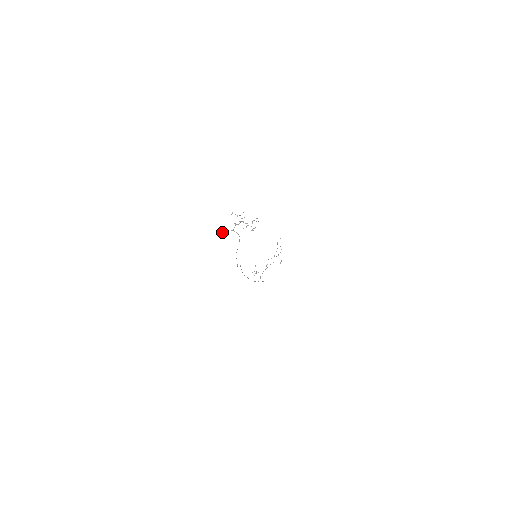
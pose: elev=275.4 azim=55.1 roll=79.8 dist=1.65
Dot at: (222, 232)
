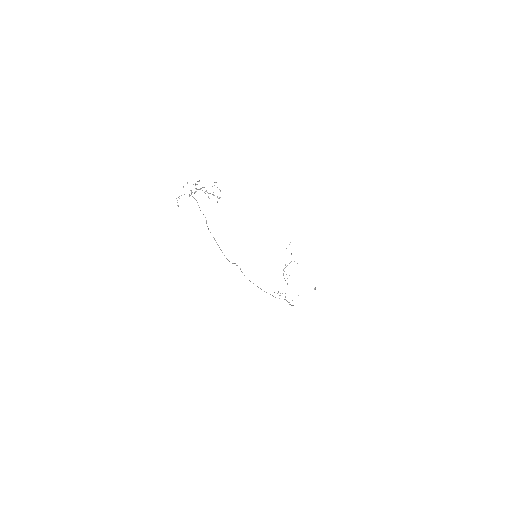
Dot at: (177, 200)
